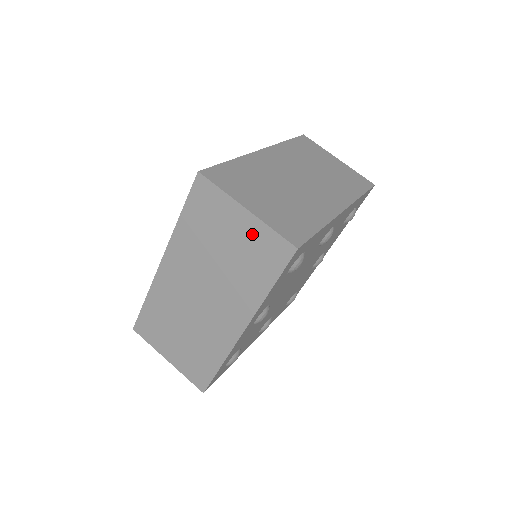
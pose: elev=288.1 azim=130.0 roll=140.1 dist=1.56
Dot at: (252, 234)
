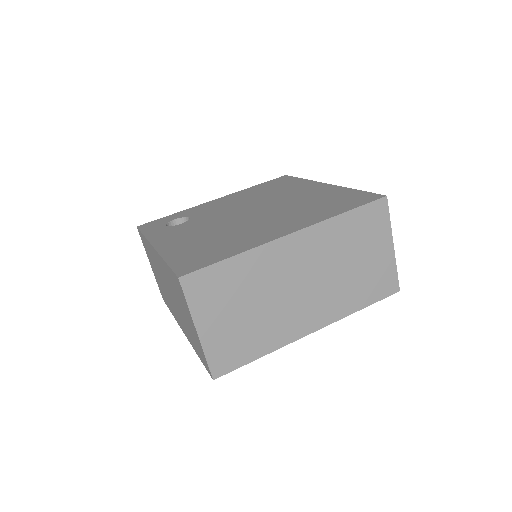
Dot at: (196, 338)
